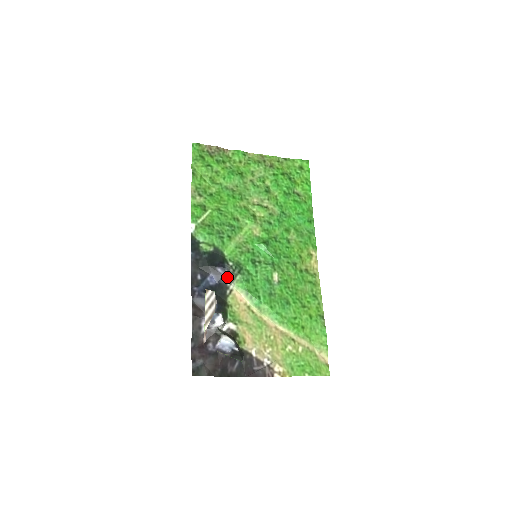
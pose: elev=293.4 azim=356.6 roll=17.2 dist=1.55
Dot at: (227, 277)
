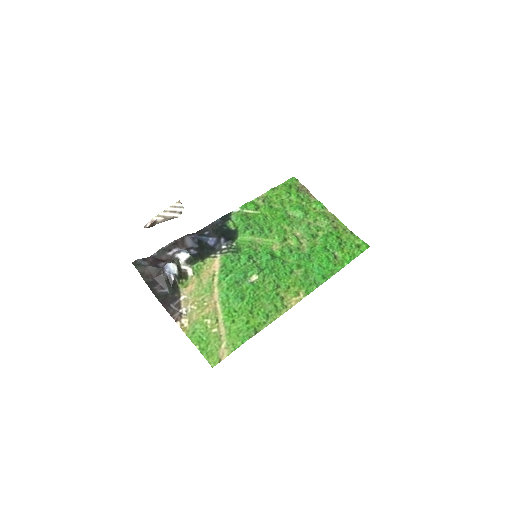
Dot at: (222, 248)
